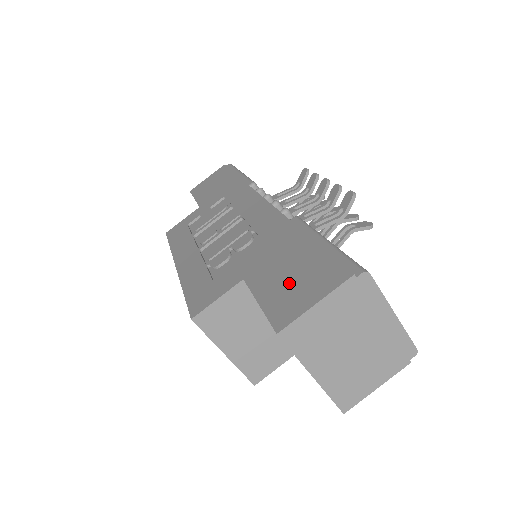
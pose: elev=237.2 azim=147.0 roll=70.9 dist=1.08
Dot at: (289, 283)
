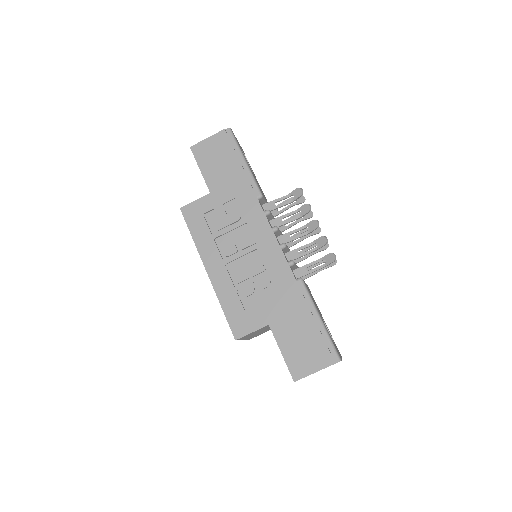
Dot at: (300, 348)
